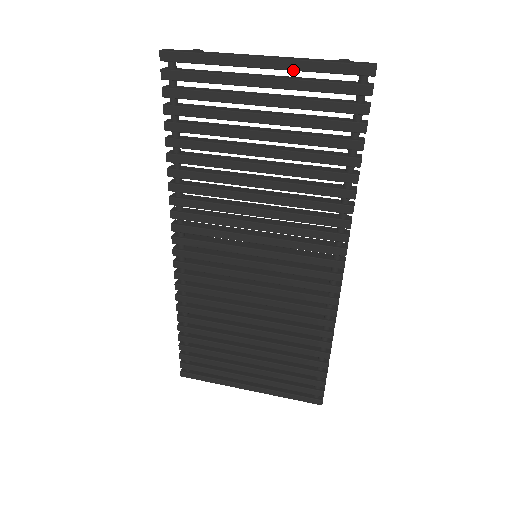
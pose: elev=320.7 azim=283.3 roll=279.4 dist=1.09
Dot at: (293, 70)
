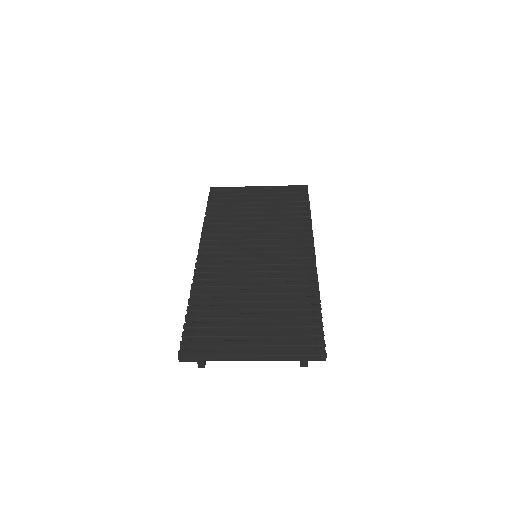
Dot at: (272, 188)
